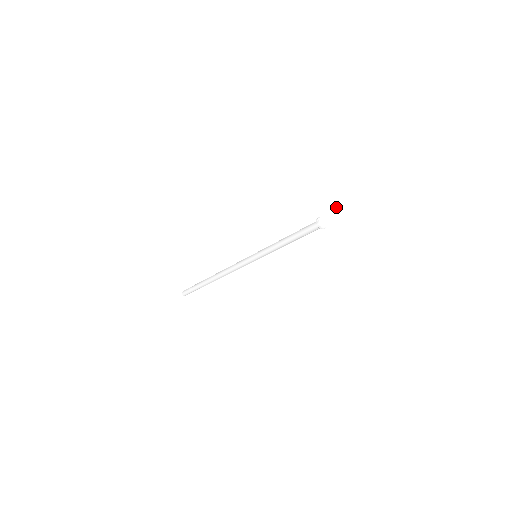
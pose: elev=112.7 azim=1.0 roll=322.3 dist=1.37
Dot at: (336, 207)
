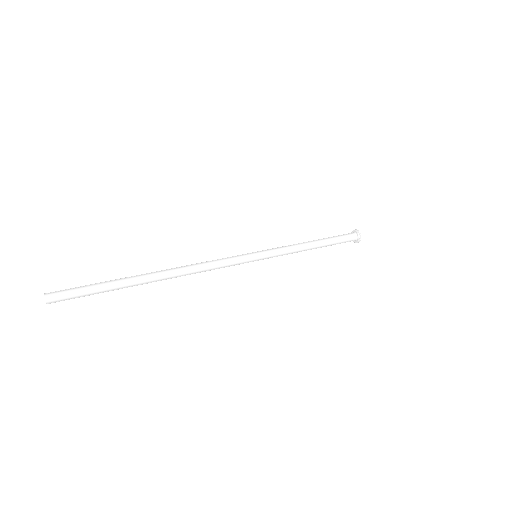
Dot at: (396, 210)
